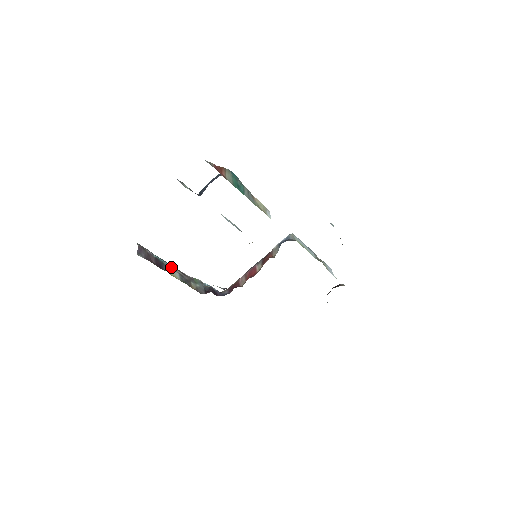
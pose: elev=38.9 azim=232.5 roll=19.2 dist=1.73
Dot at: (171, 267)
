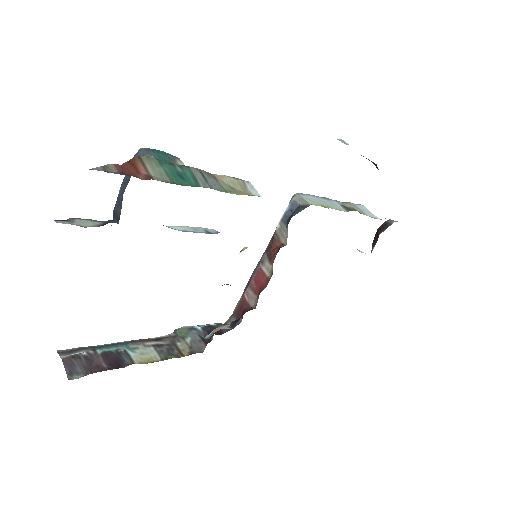
Dot at: (135, 346)
